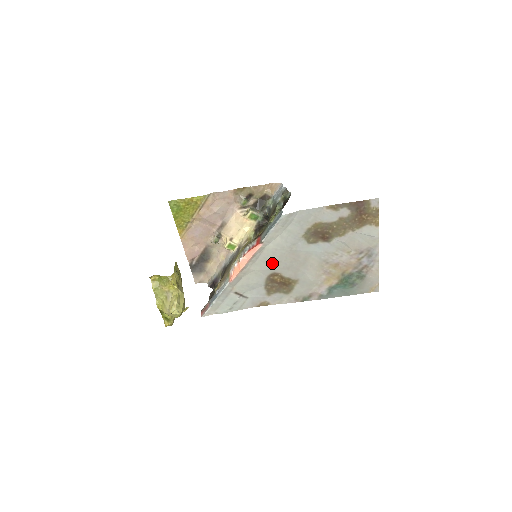
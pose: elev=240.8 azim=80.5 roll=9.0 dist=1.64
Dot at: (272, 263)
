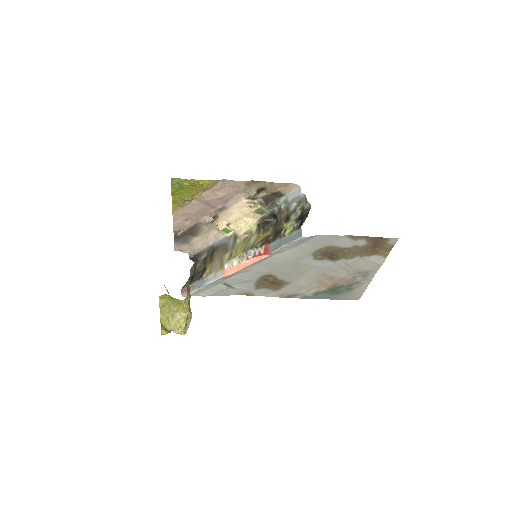
Dot at: (272, 268)
